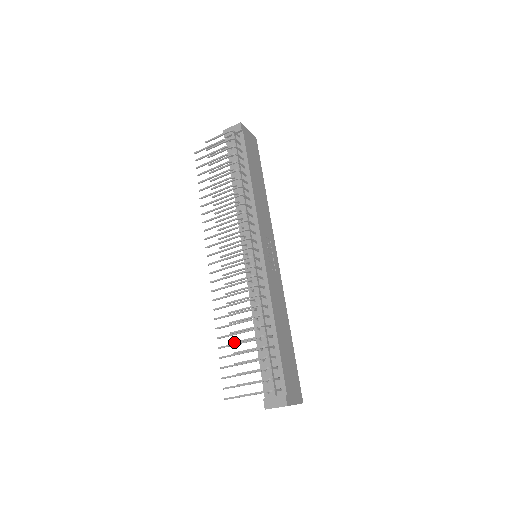
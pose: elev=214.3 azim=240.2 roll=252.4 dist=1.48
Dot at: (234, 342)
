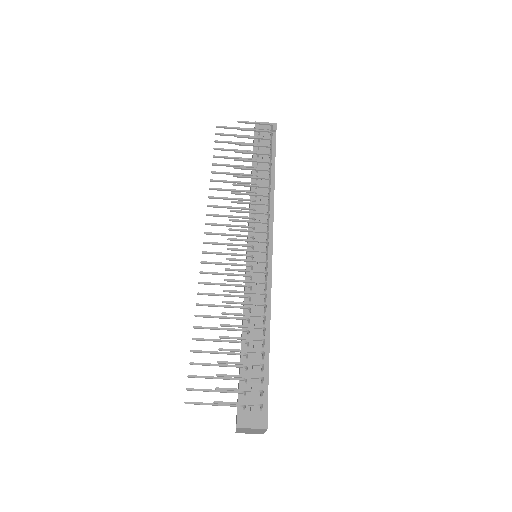
Dot at: (223, 336)
